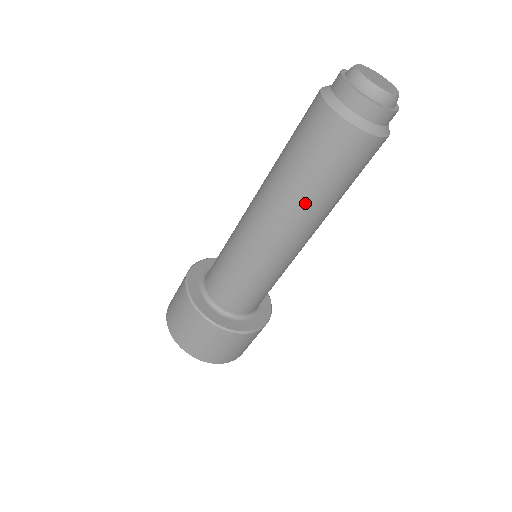
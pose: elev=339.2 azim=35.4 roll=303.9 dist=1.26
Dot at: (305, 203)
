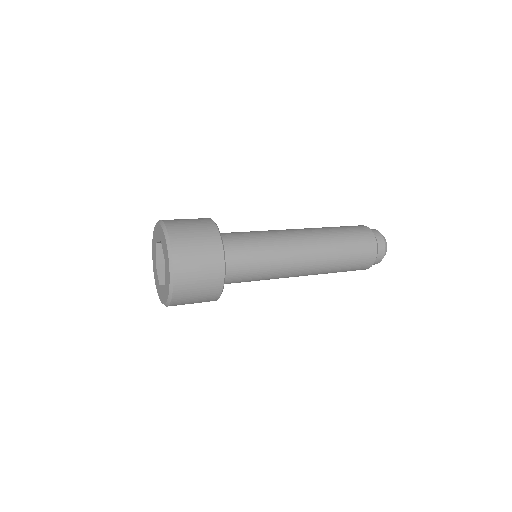
Dot at: (331, 263)
